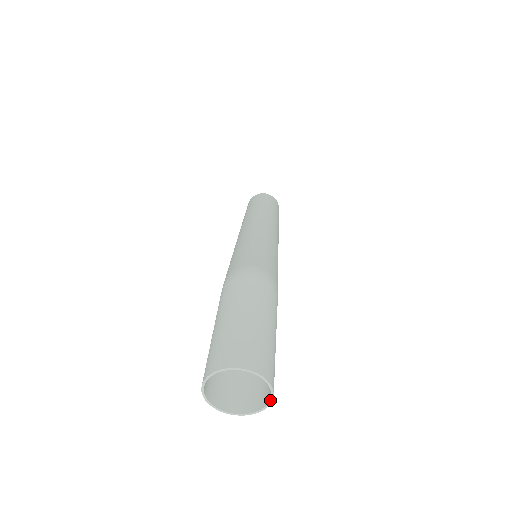
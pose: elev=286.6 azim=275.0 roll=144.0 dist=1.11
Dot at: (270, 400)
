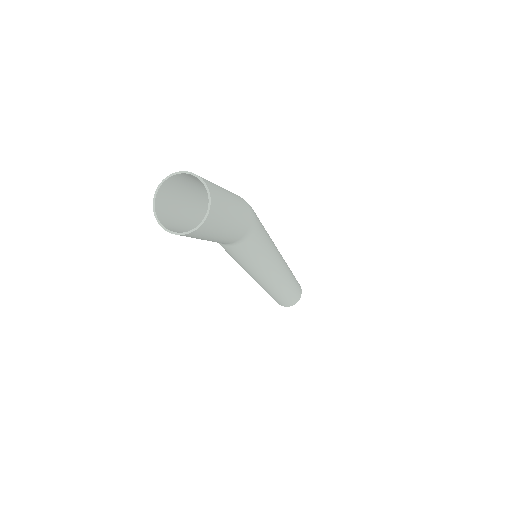
Dot at: (206, 214)
